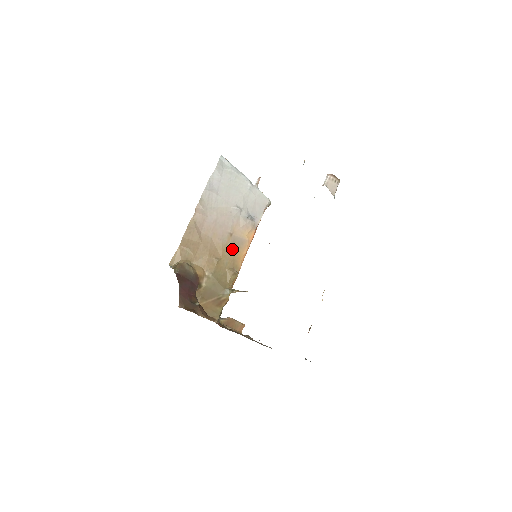
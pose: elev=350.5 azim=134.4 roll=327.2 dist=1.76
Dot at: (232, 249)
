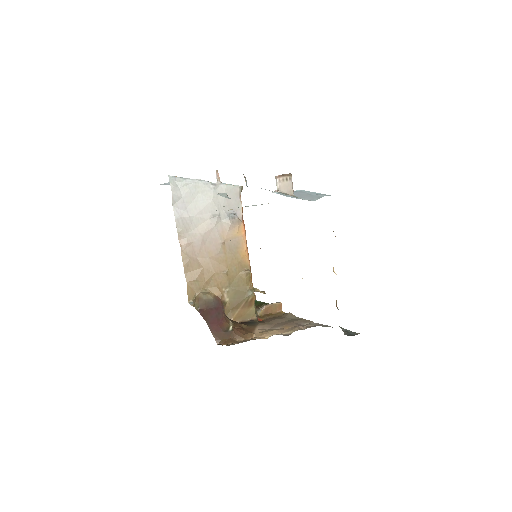
Dot at: (232, 255)
